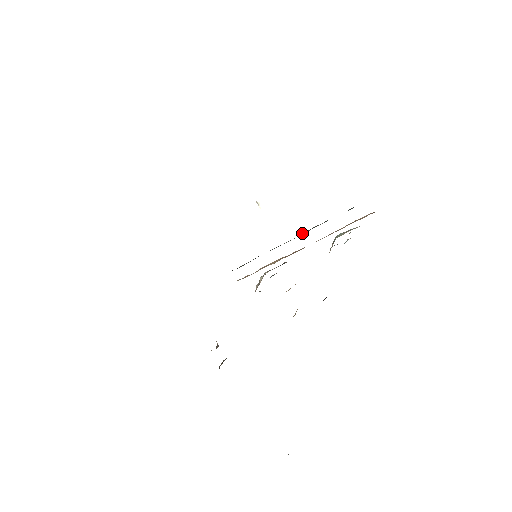
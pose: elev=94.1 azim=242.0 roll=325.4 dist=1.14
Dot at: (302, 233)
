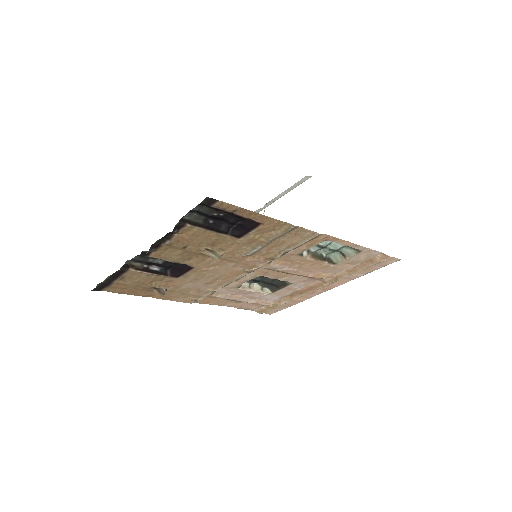
Dot at: occluded
